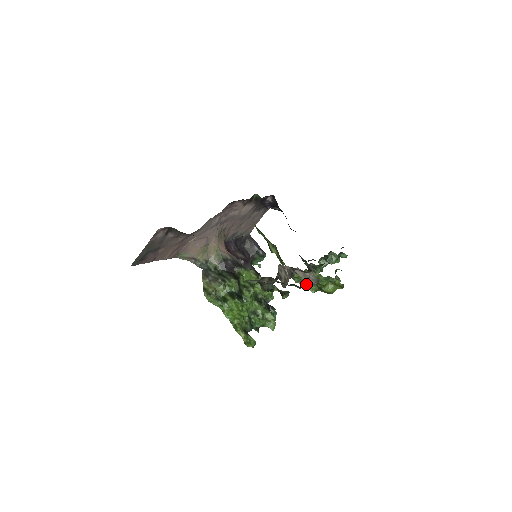
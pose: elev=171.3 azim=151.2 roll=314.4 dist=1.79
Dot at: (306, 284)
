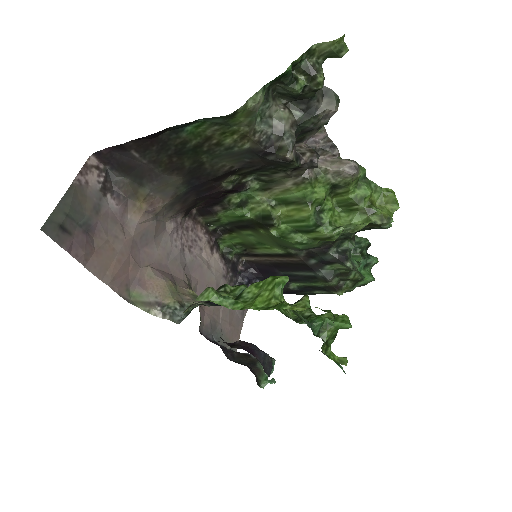
Dot at: (348, 225)
